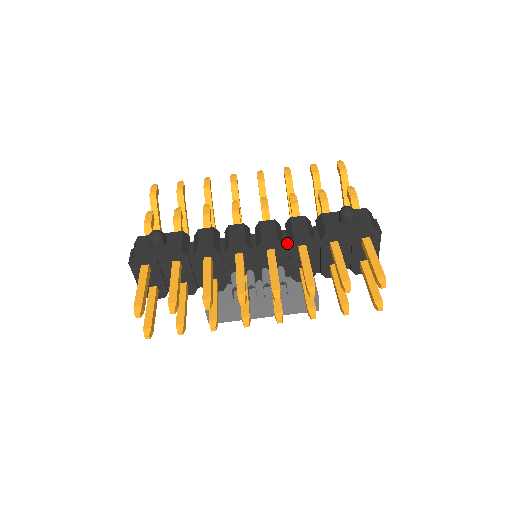
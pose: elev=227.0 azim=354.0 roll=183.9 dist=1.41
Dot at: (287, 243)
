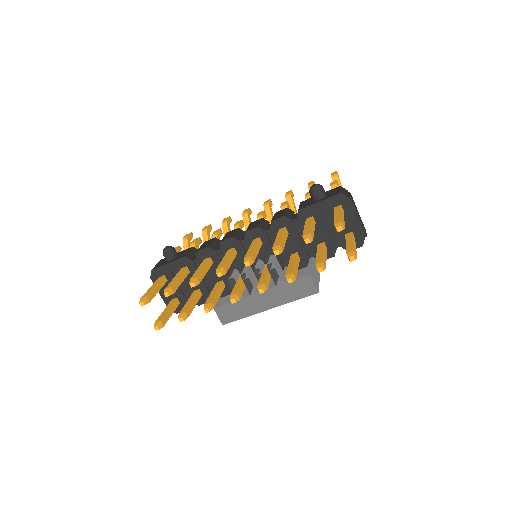
Dot at: (269, 229)
